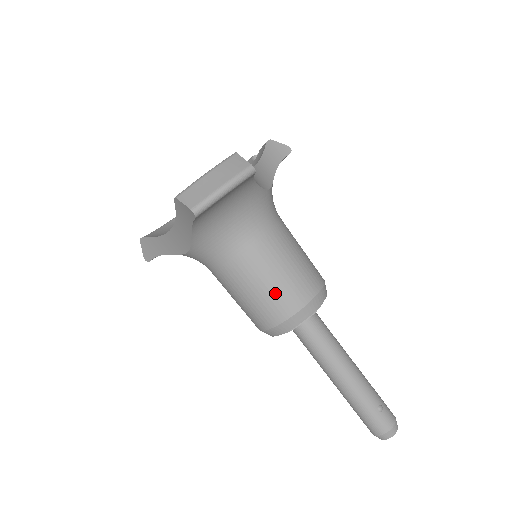
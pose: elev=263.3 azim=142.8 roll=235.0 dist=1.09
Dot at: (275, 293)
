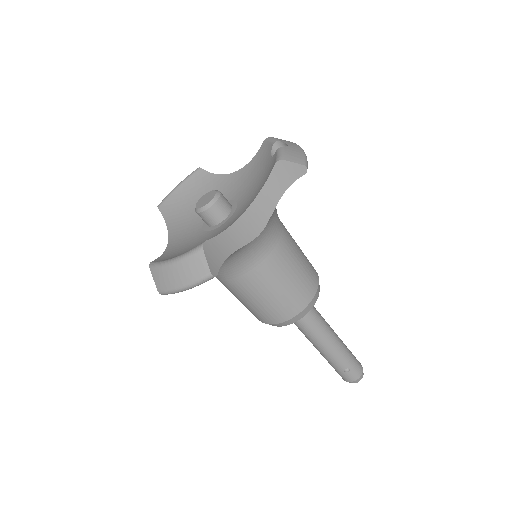
Dot at: (256, 309)
